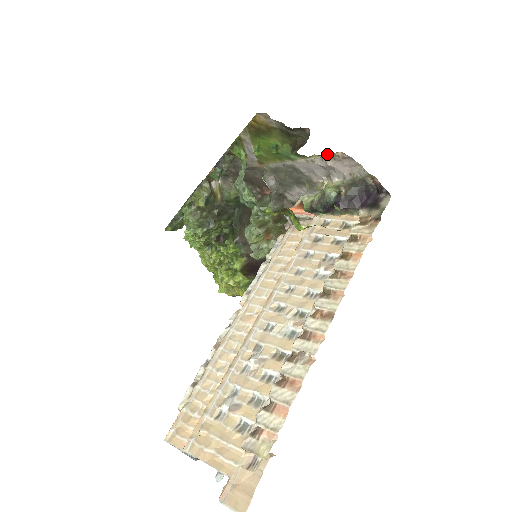
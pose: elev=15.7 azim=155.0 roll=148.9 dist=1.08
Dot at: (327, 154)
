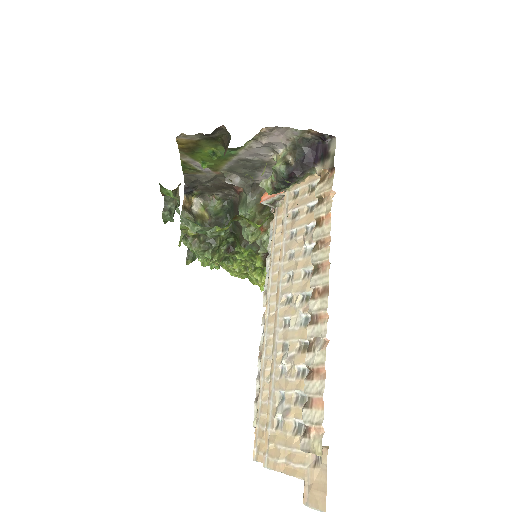
Dot at: (255, 135)
